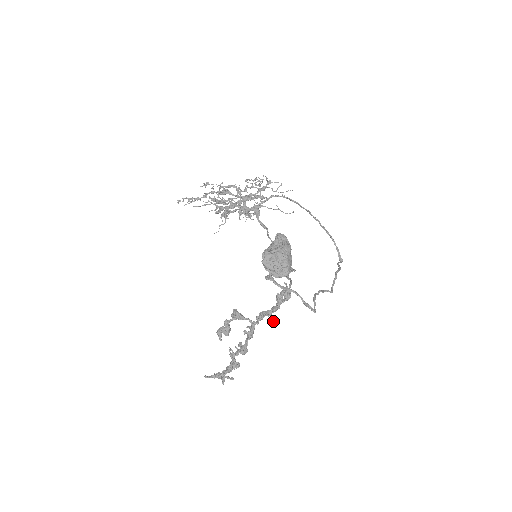
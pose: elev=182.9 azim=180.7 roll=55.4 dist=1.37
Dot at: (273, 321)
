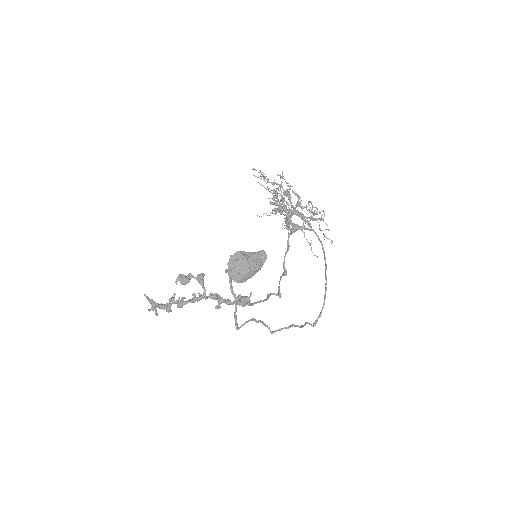
Dot at: (217, 308)
